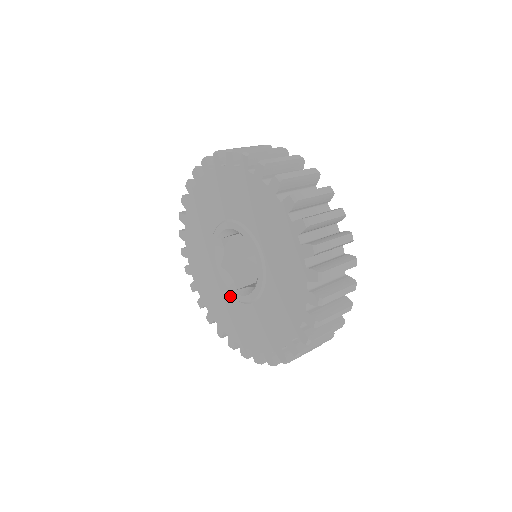
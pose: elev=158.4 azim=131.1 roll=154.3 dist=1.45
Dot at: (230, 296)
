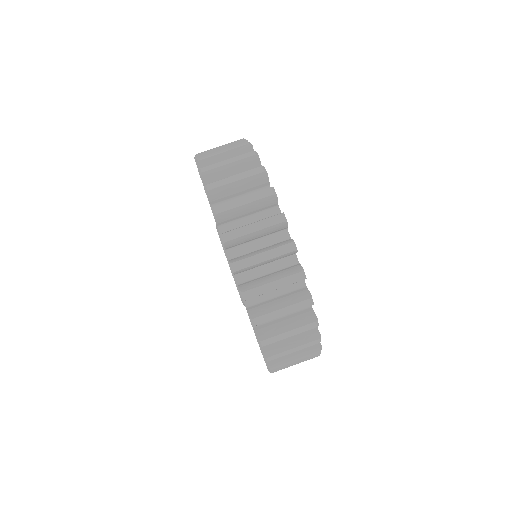
Dot at: occluded
